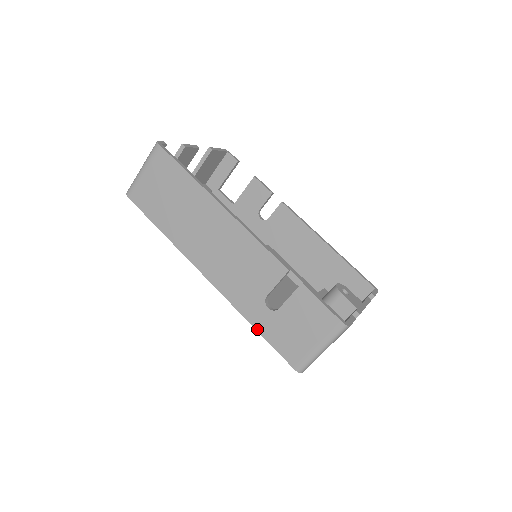
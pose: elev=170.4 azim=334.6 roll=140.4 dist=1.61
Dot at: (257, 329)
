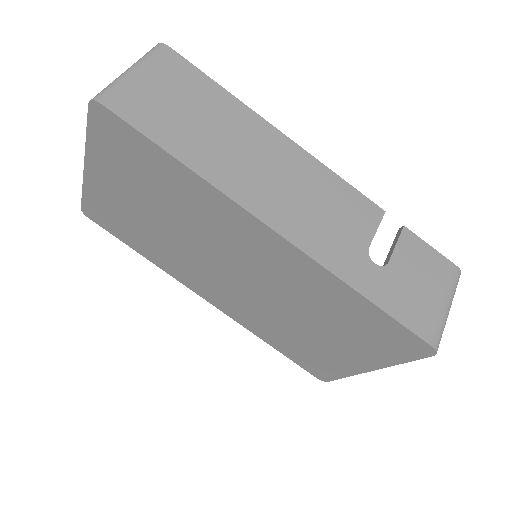
Dot at: (369, 298)
